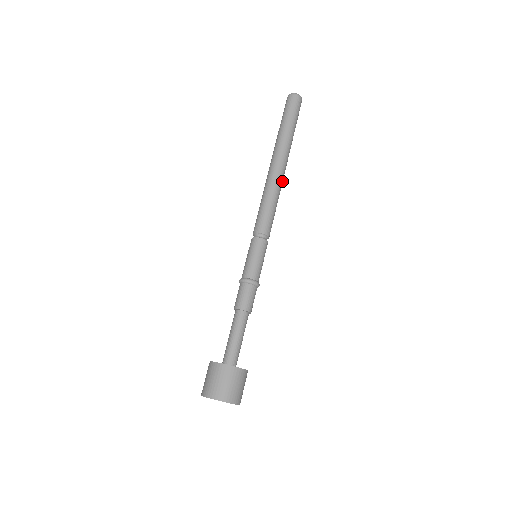
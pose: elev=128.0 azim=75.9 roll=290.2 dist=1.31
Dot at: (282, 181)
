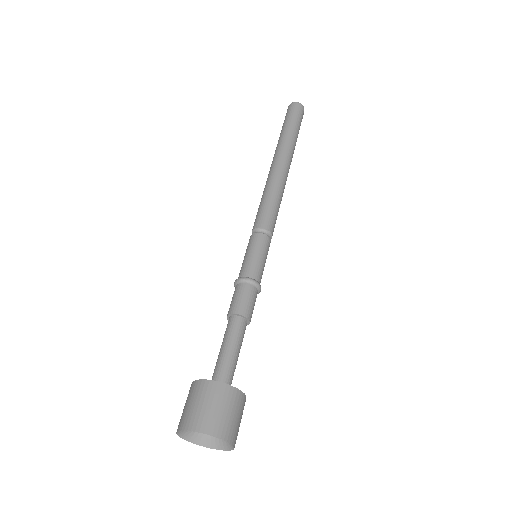
Dot at: occluded
